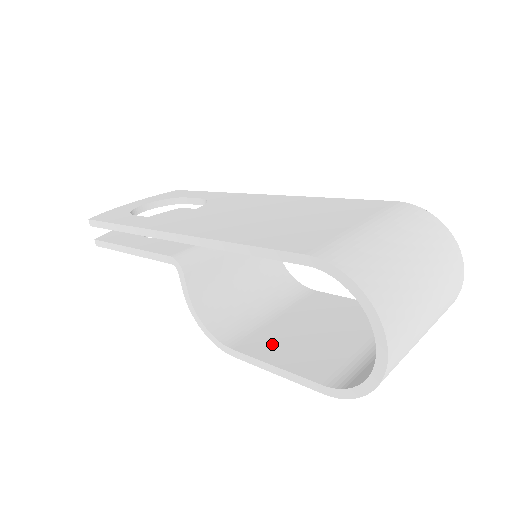
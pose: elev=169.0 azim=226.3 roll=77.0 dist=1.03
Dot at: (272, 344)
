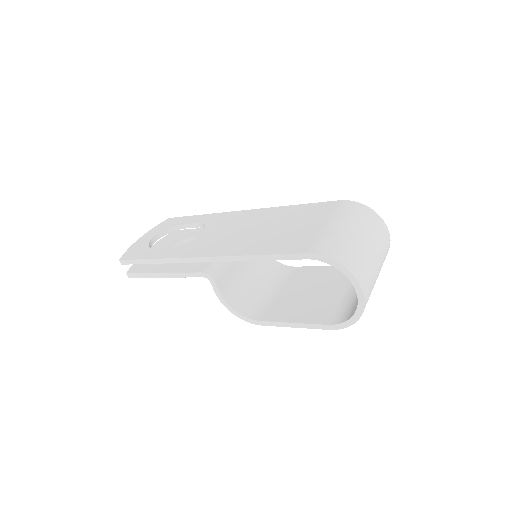
Dot at: (285, 310)
